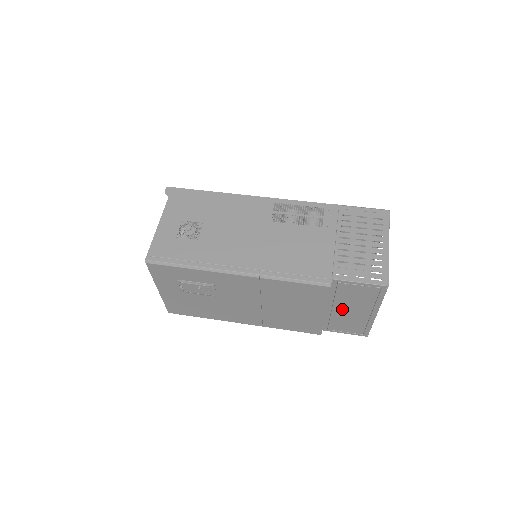
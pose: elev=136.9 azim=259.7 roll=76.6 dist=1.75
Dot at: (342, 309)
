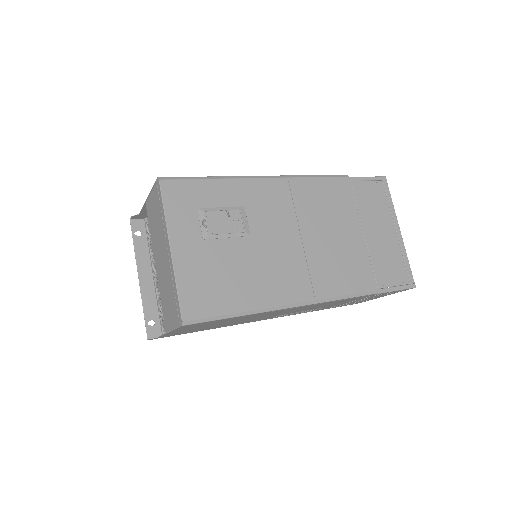
Dot at: (372, 232)
